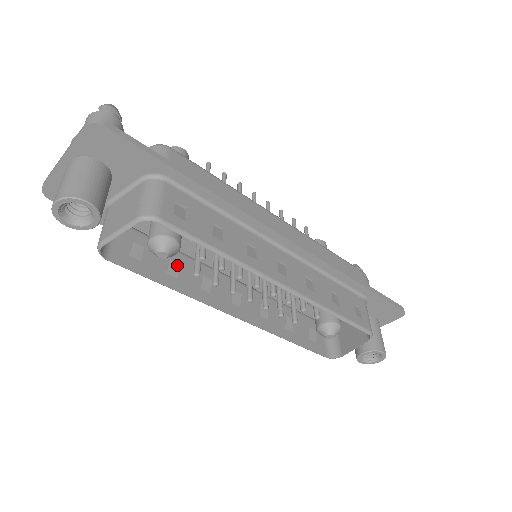
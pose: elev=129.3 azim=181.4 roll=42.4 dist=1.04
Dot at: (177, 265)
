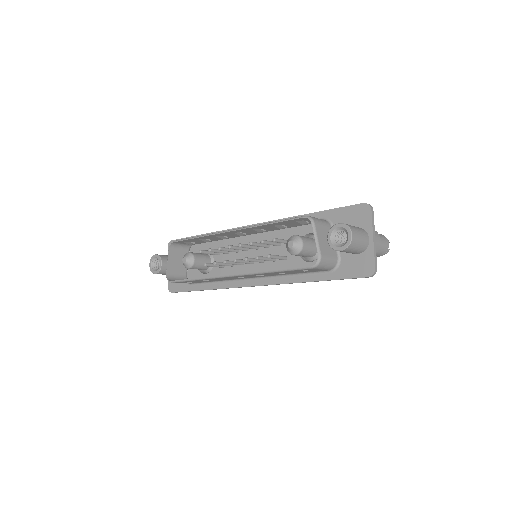
Dot at: occluded
